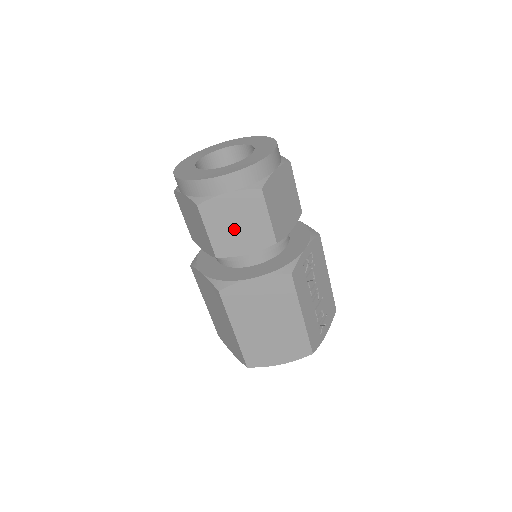
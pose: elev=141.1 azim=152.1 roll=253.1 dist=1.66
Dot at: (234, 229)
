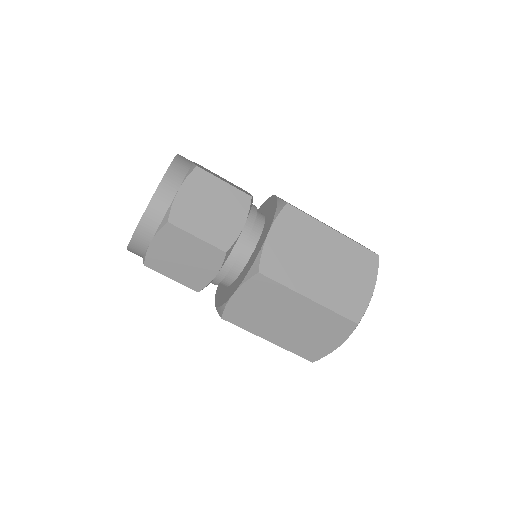
Dot at: (213, 215)
